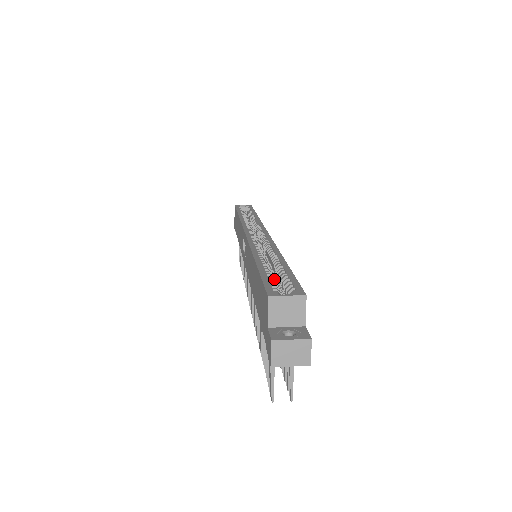
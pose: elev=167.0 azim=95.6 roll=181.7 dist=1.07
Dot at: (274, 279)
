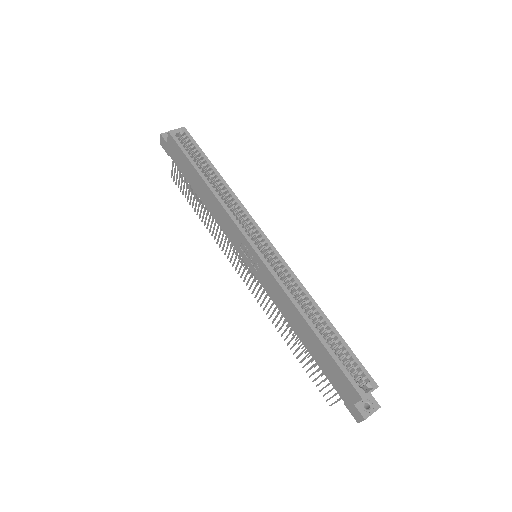
Dot at: occluded
